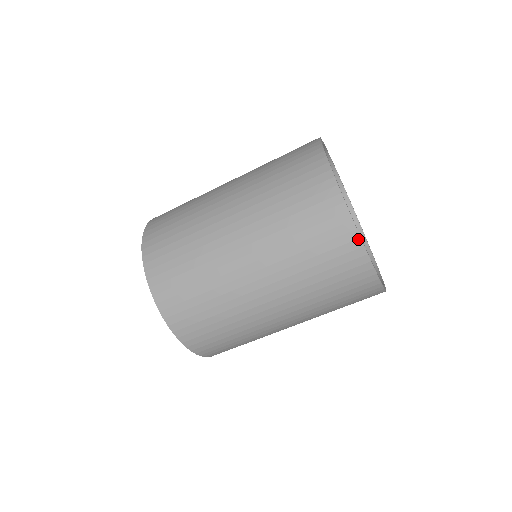
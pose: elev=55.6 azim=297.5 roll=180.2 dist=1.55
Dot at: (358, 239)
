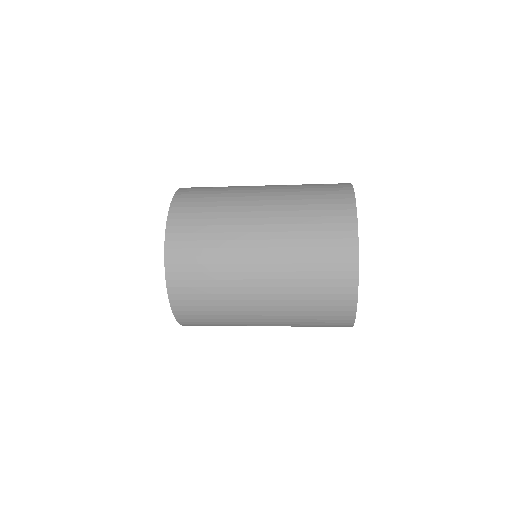
Dot at: occluded
